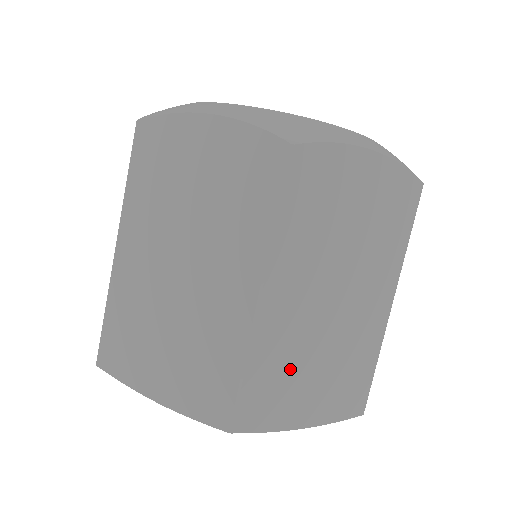
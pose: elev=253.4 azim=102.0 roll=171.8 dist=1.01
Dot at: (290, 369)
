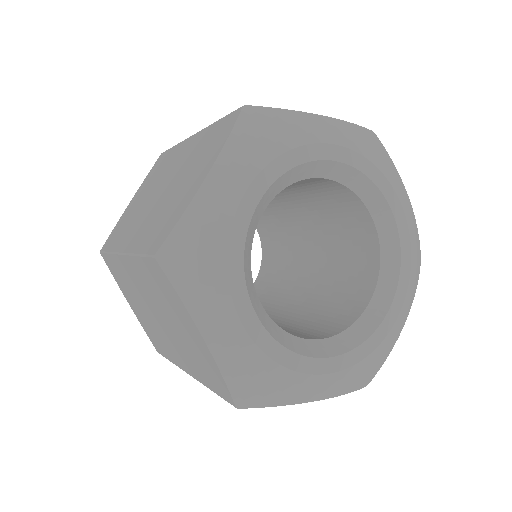
Dot at: occluded
